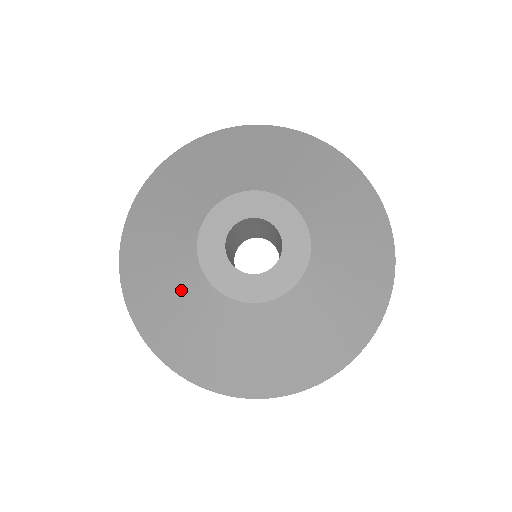
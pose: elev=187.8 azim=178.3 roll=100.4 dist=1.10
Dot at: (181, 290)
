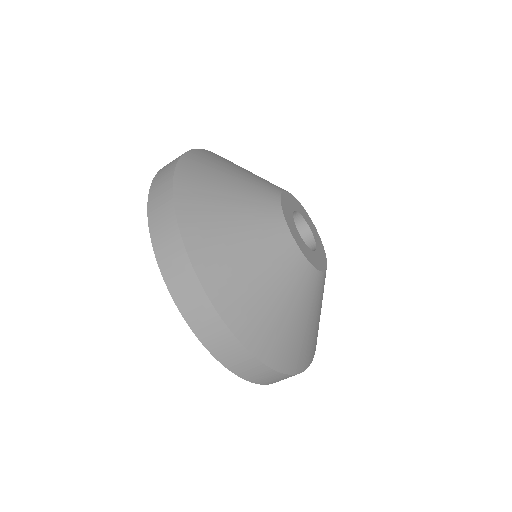
Dot at: (261, 232)
